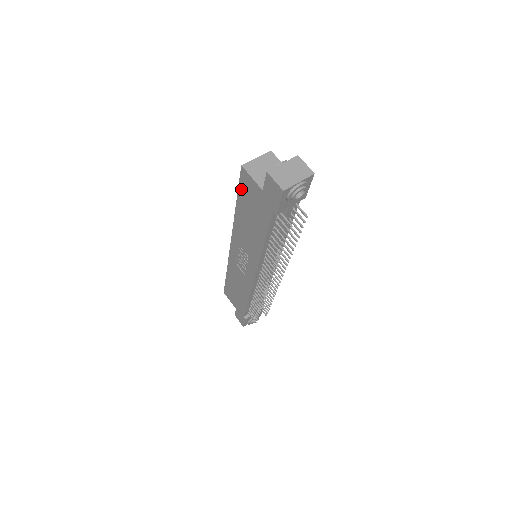
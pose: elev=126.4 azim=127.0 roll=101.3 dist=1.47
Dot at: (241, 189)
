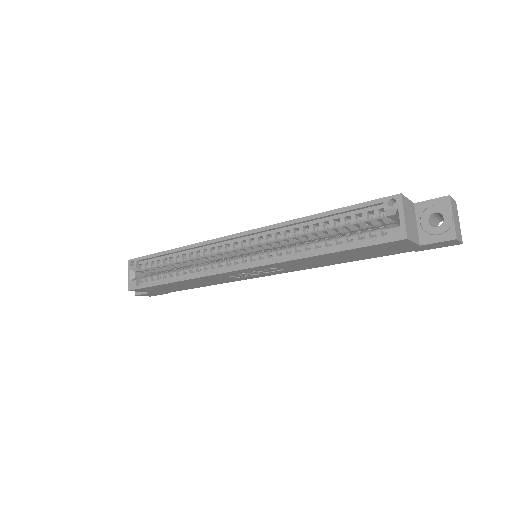
Dot at: (368, 248)
